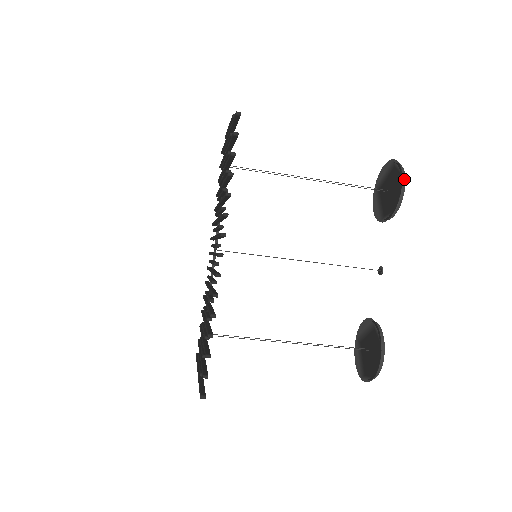
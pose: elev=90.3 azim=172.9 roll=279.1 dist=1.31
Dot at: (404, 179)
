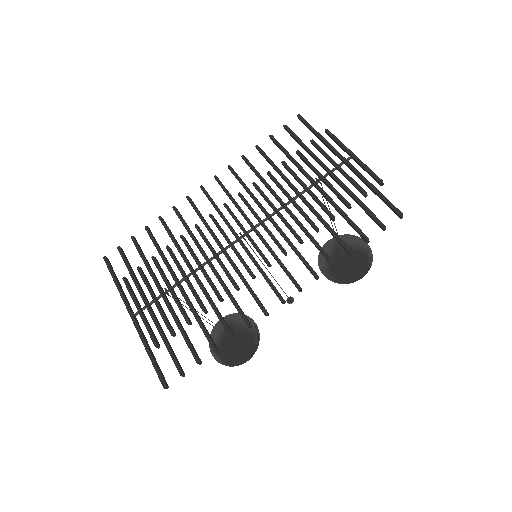
Dot at: (366, 272)
